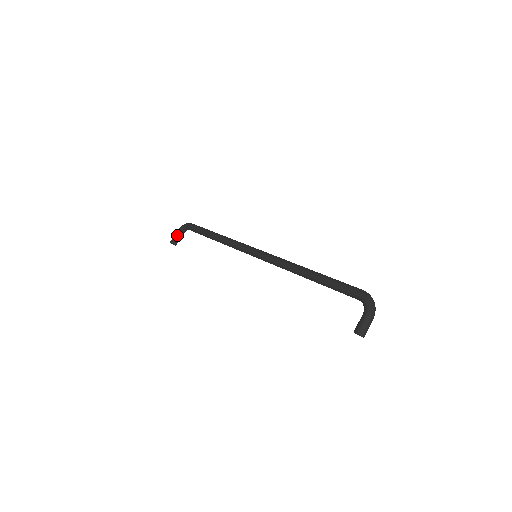
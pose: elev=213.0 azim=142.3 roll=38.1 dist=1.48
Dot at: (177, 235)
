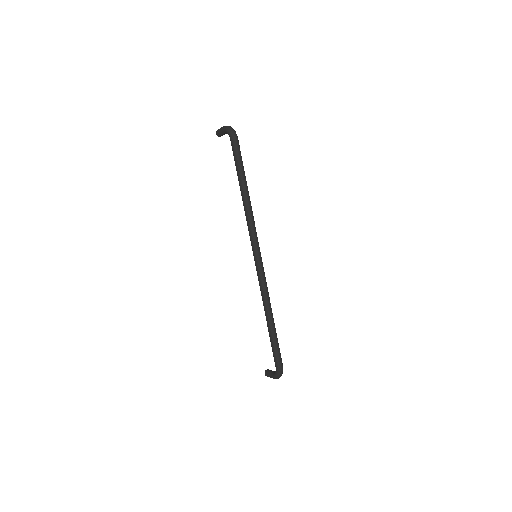
Dot at: (222, 133)
